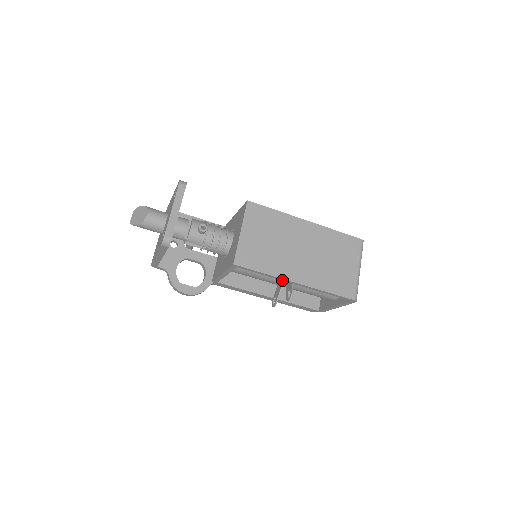
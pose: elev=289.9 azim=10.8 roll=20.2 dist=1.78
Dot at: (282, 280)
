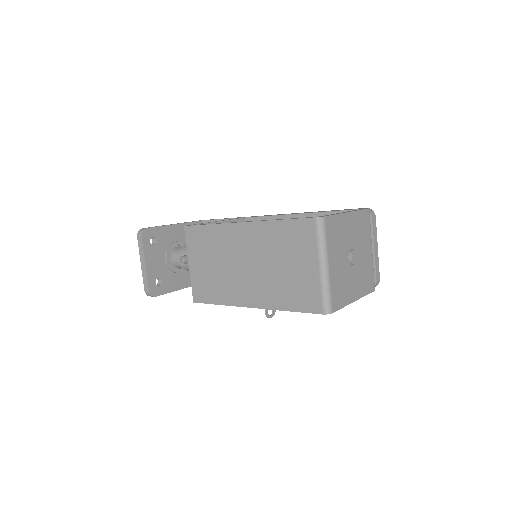
Dot at: occluded
